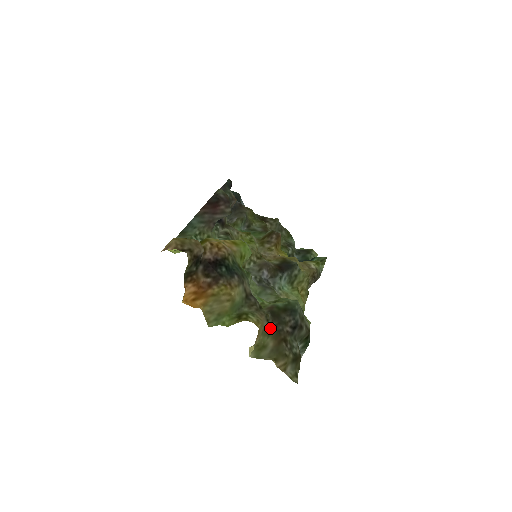
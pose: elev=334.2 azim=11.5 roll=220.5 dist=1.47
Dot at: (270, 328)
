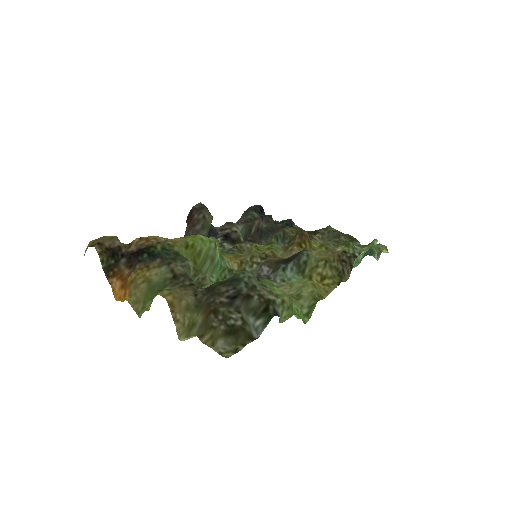
Dot at: (200, 303)
